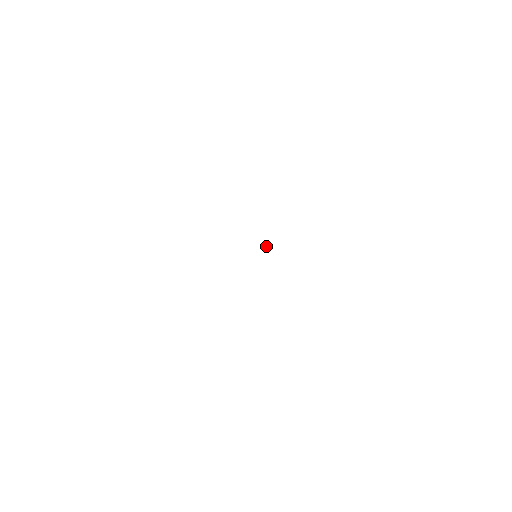
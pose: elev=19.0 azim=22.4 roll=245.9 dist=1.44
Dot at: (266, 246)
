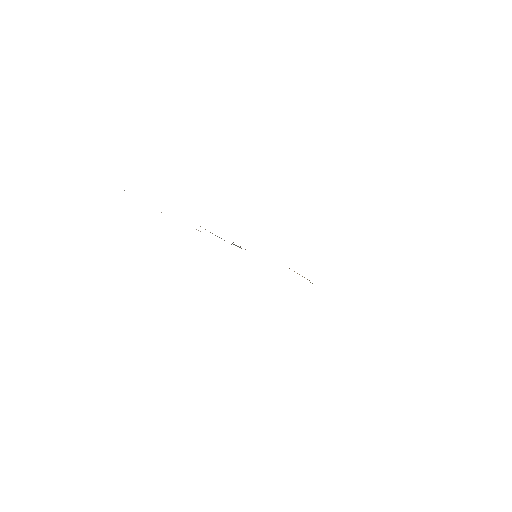
Dot at: occluded
